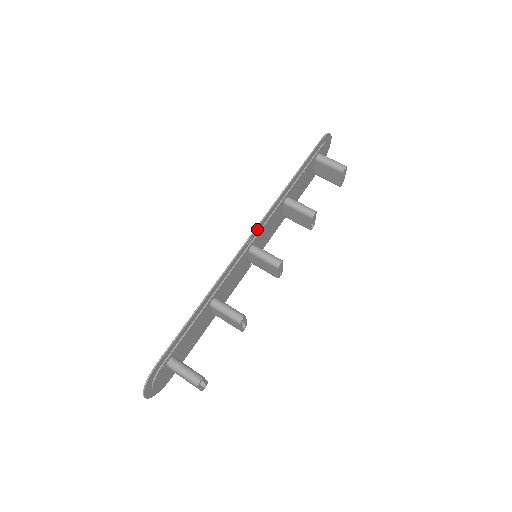
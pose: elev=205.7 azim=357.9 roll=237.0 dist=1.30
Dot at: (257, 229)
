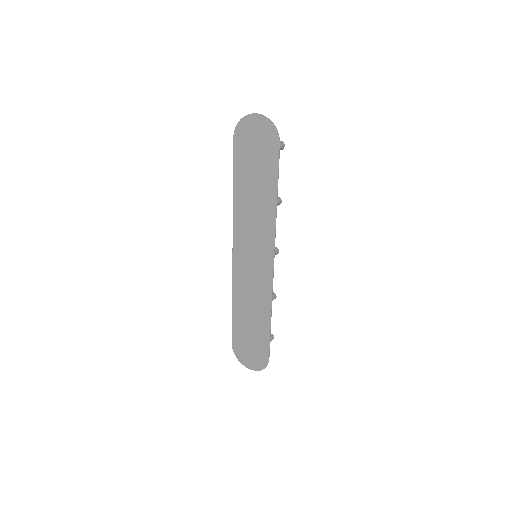
Dot at: (272, 252)
